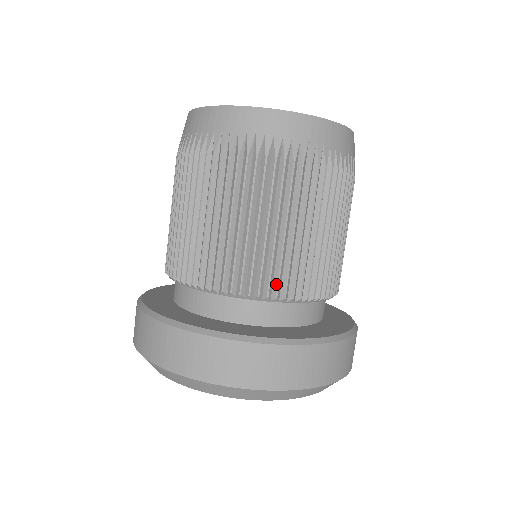
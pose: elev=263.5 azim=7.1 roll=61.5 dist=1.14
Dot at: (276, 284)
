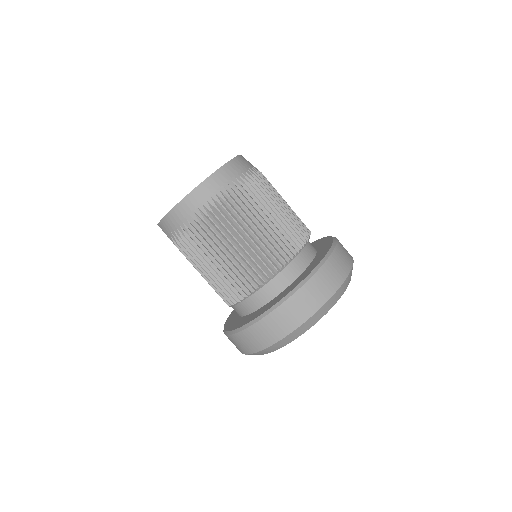
Dot at: (298, 237)
